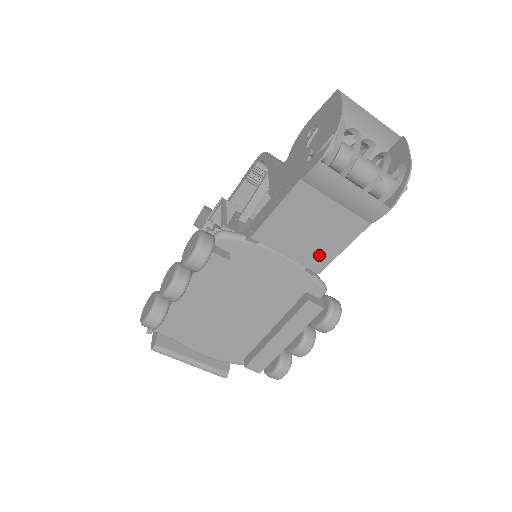
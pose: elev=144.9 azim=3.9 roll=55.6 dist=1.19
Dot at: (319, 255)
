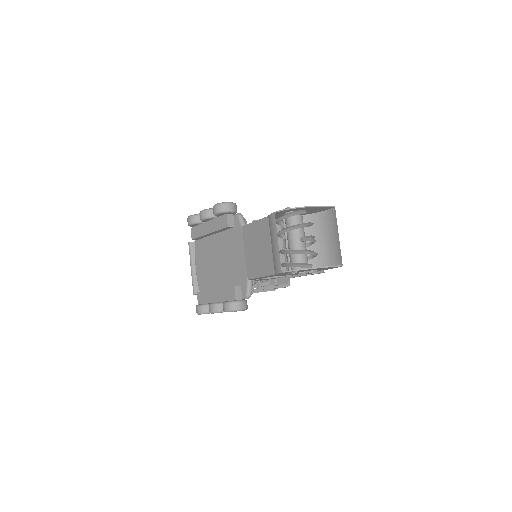
Dot at: (253, 268)
